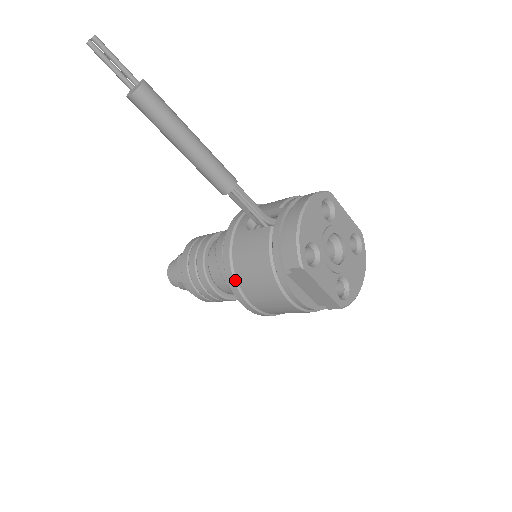
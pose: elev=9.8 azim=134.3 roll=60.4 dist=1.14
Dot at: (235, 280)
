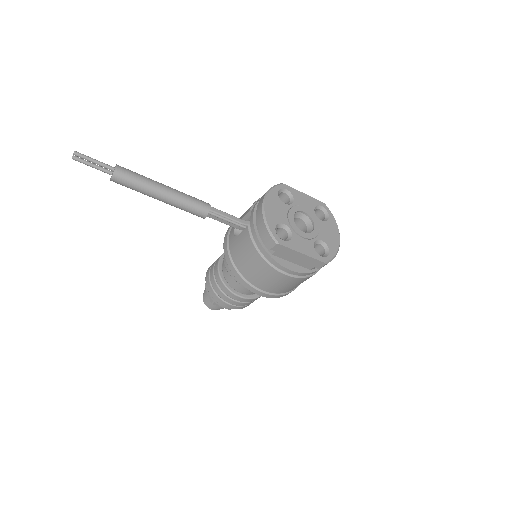
Dot at: (242, 277)
